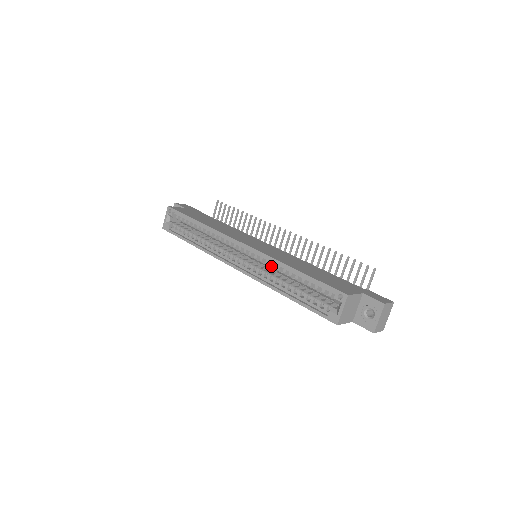
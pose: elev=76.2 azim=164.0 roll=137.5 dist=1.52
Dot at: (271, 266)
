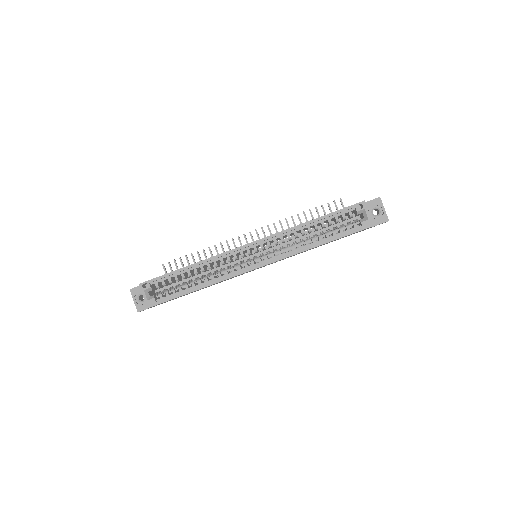
Dot at: (288, 238)
